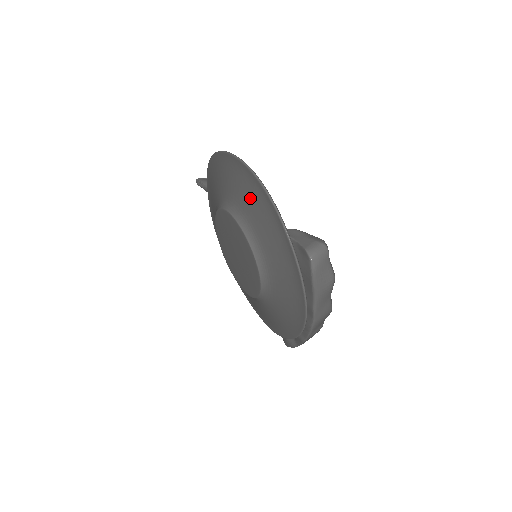
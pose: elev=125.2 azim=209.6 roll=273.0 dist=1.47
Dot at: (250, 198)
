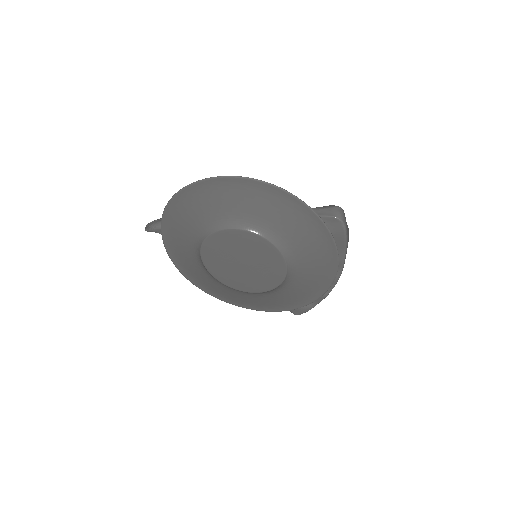
Dot at: (260, 204)
